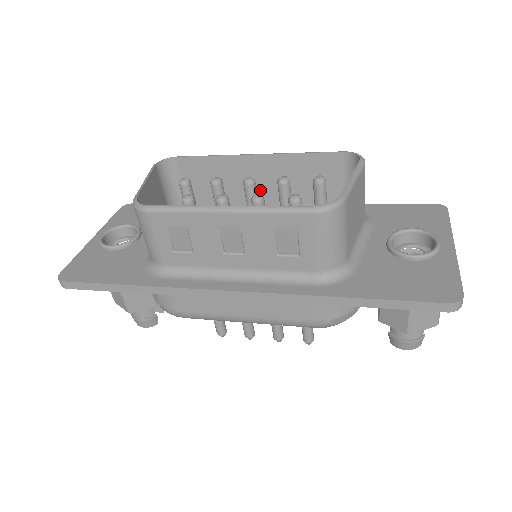
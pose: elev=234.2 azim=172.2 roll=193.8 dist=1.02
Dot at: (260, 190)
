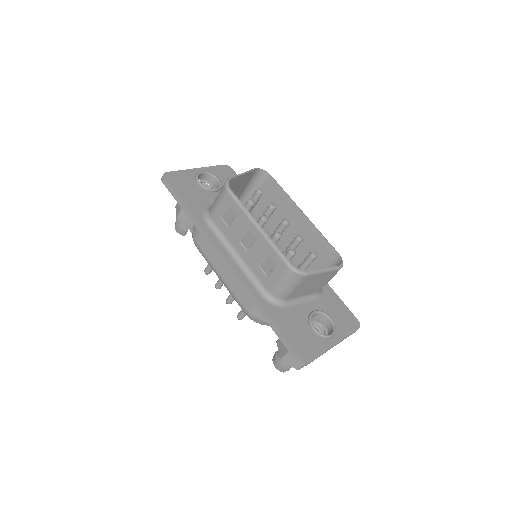
Dot at: (290, 229)
